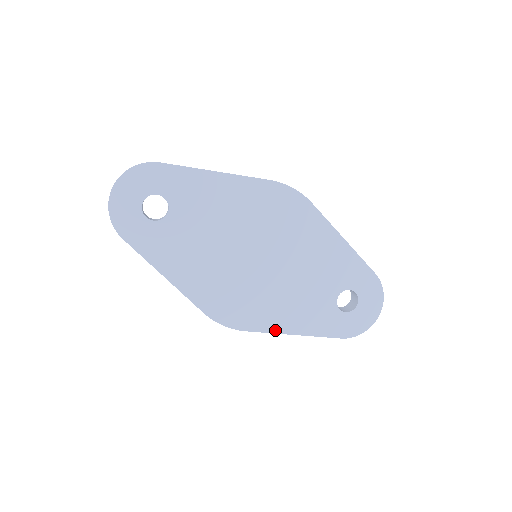
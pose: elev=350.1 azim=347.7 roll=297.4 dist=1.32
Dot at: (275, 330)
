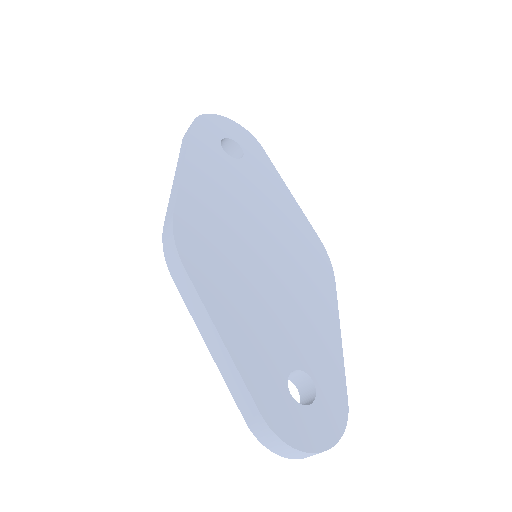
Dot at: (209, 306)
